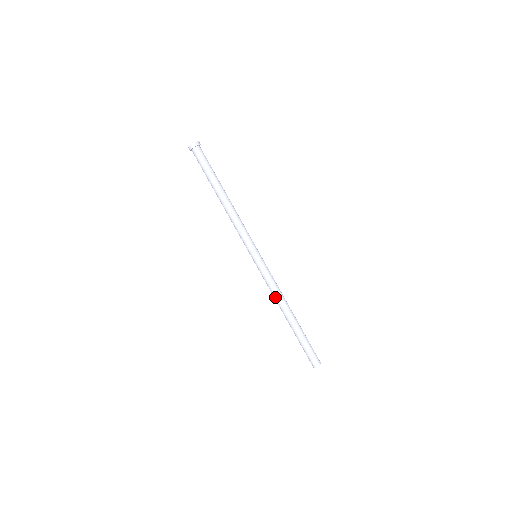
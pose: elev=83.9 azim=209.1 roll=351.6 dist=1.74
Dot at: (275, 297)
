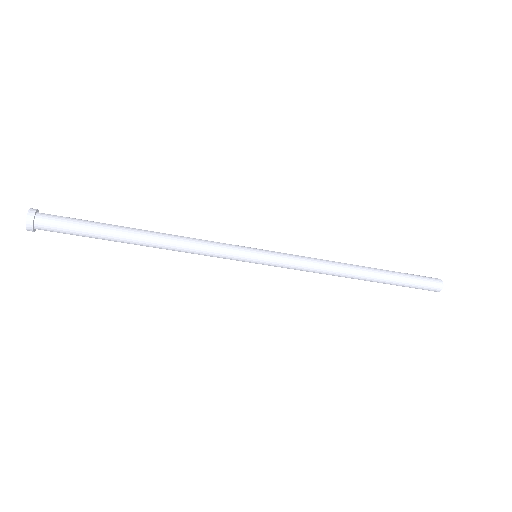
Dot at: (326, 273)
